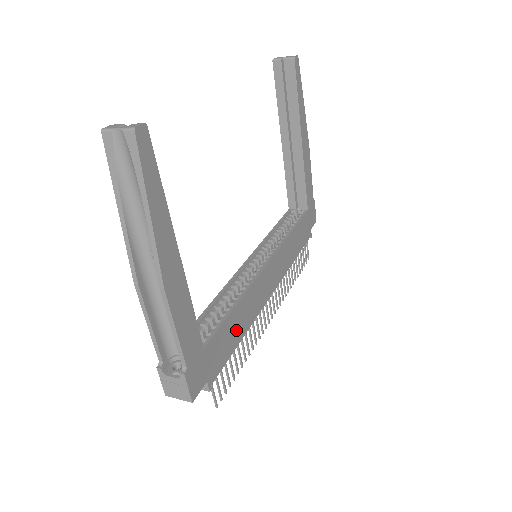
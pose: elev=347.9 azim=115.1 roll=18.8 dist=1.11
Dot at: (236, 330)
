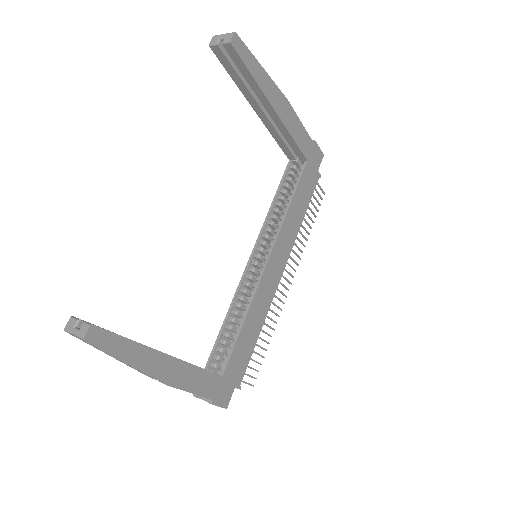
Dot at: (251, 335)
